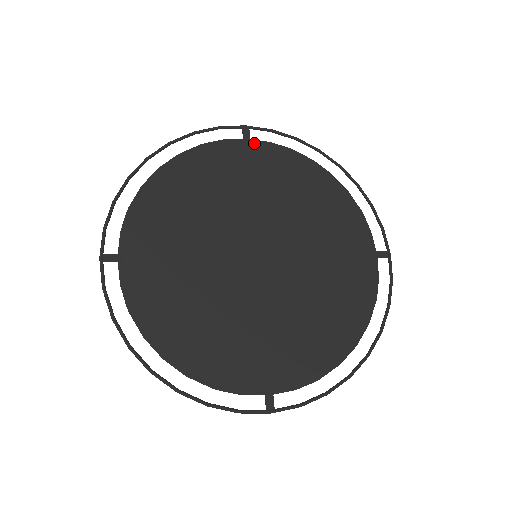
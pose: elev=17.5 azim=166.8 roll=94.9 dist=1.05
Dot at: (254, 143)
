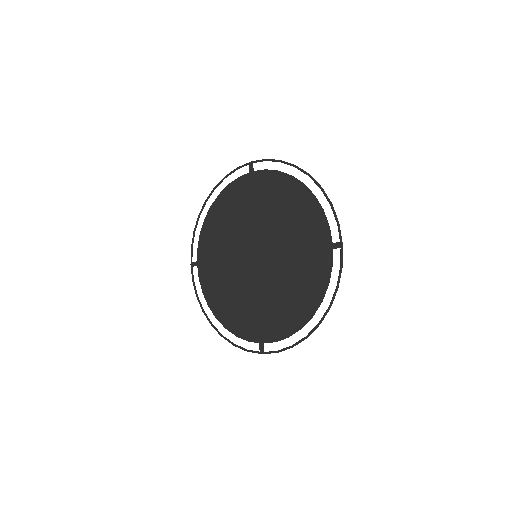
Dot at: (254, 174)
